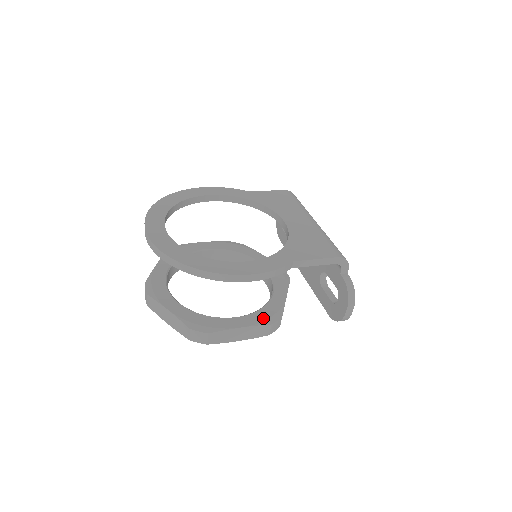
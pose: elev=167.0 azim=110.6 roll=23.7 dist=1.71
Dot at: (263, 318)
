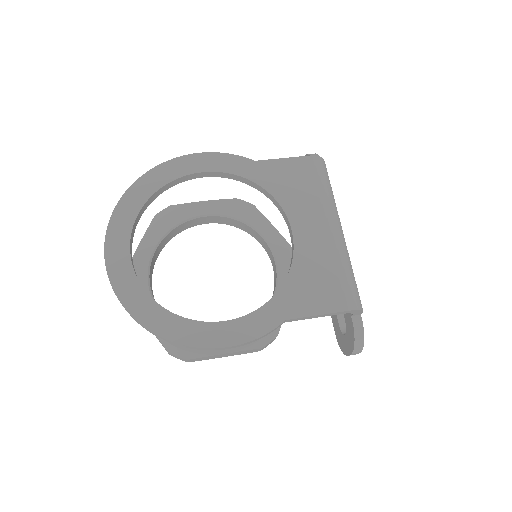
Dot at: occluded
